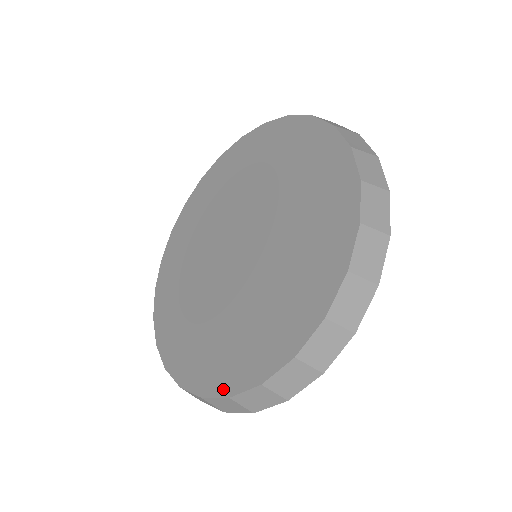
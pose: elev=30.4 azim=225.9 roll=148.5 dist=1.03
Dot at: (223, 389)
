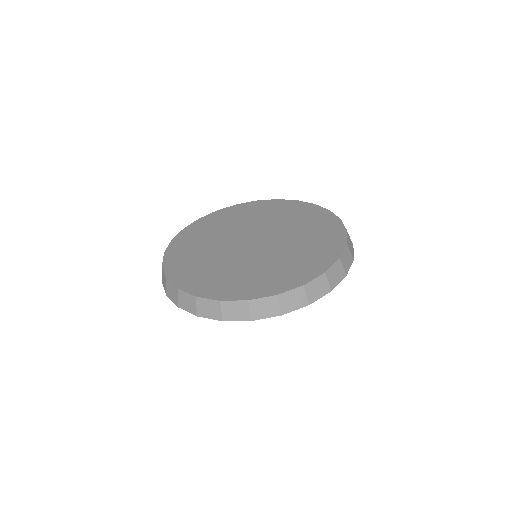
Dot at: (316, 273)
